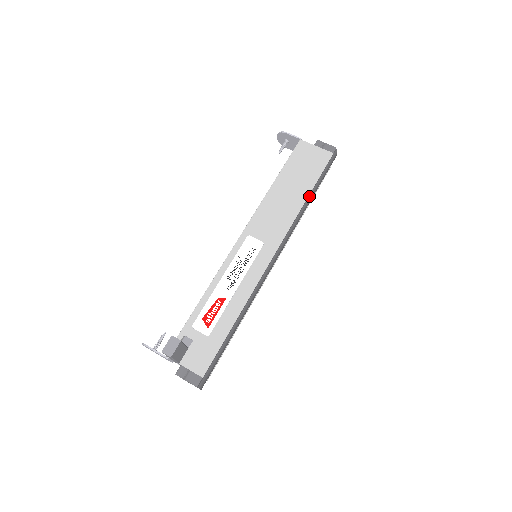
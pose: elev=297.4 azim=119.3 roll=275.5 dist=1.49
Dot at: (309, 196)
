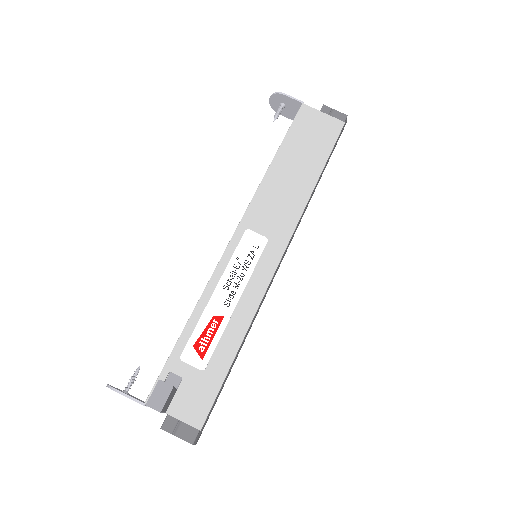
Dot at: (319, 177)
